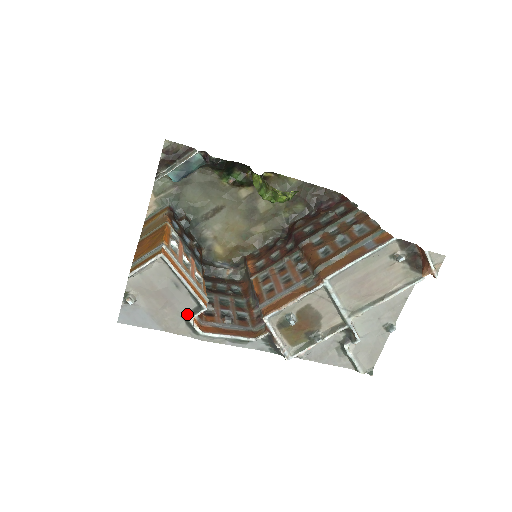
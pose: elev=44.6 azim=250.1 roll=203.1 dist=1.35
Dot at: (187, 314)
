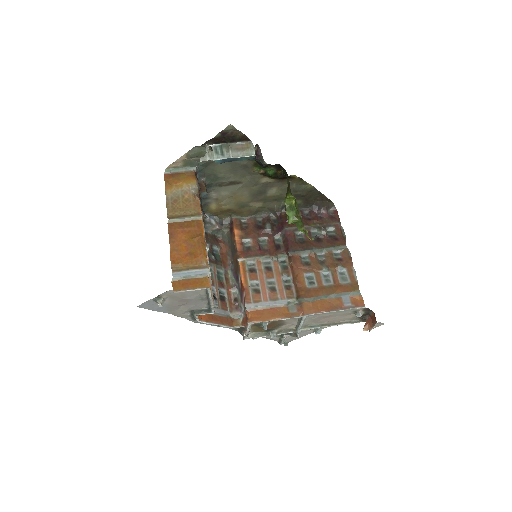
Dot at: (196, 311)
